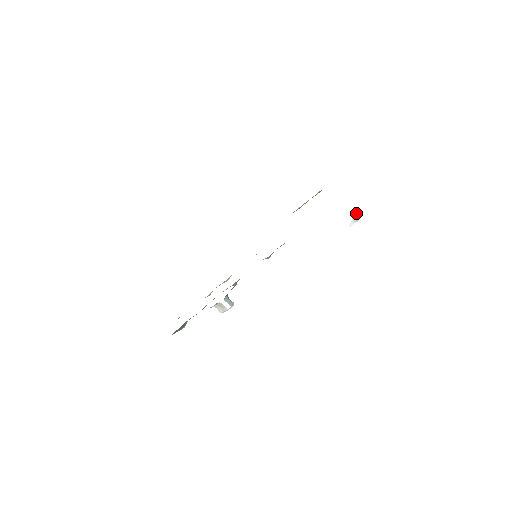
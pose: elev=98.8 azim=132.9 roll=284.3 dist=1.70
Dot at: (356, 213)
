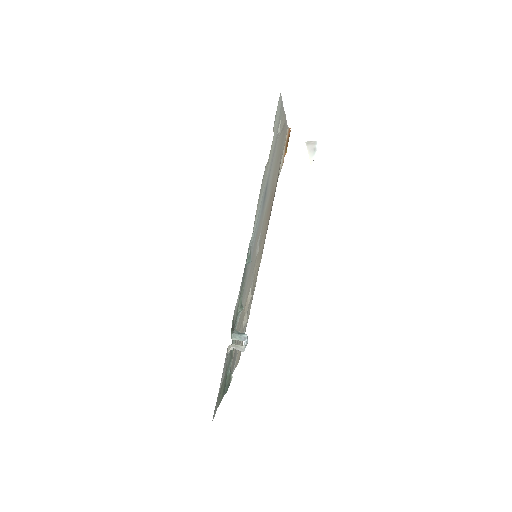
Dot at: (308, 142)
